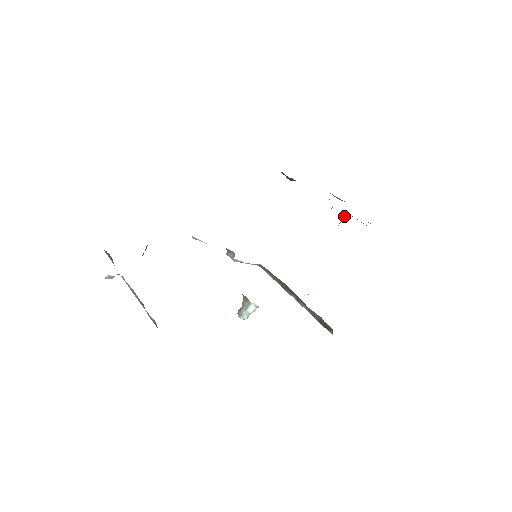
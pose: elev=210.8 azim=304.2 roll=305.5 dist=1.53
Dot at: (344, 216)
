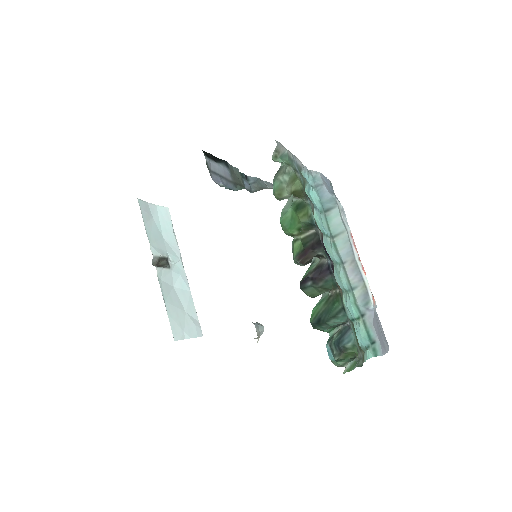
Dot at: occluded
